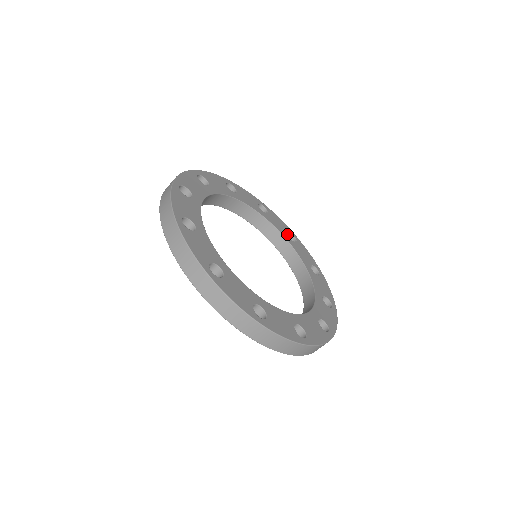
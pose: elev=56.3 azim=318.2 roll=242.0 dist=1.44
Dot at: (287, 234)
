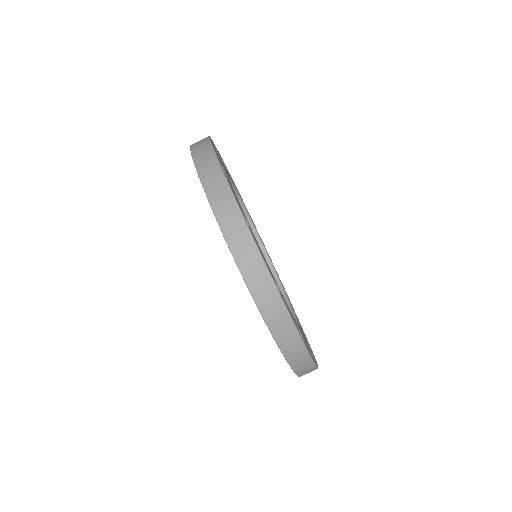
Dot at: occluded
